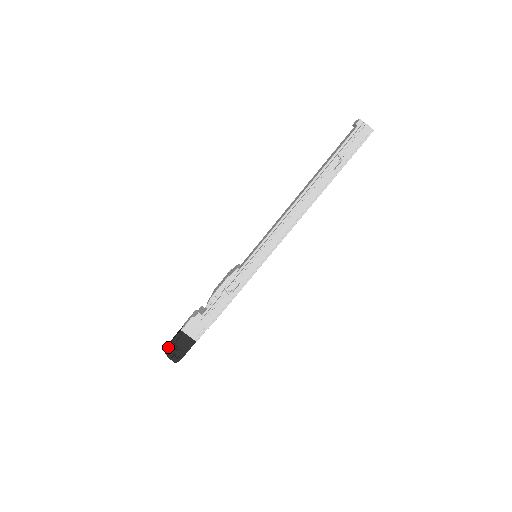
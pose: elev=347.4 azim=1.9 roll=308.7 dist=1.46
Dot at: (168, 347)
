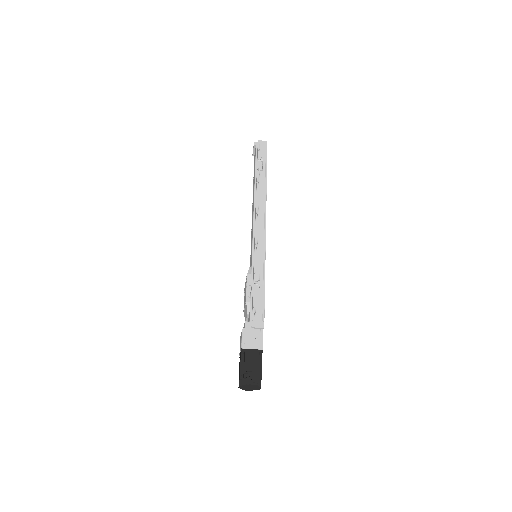
Dot at: (241, 379)
